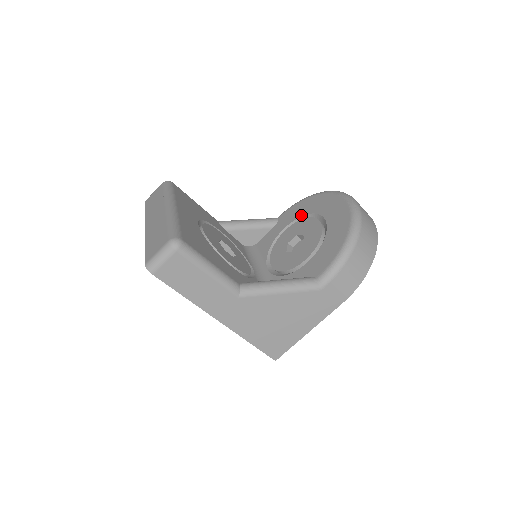
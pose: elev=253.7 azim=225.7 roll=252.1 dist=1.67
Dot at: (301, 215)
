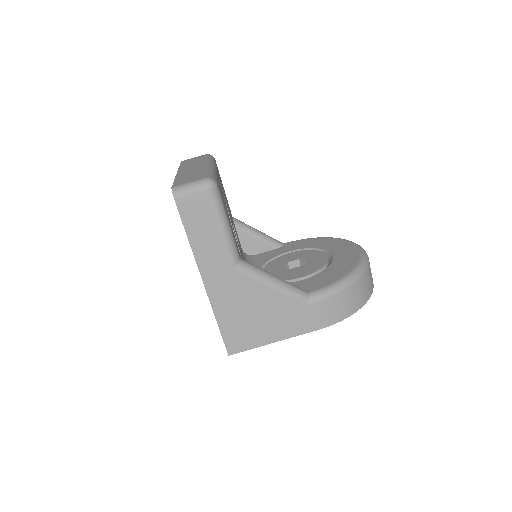
Dot at: (309, 247)
